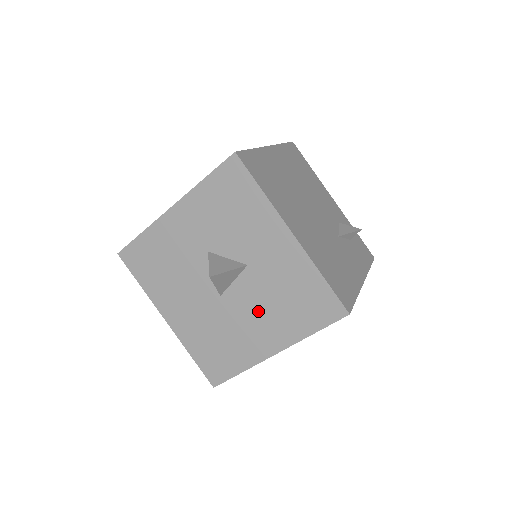
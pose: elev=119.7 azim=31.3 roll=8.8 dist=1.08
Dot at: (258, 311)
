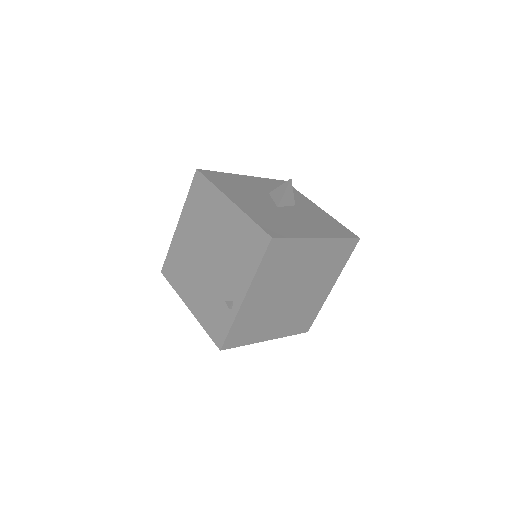
Dot at: (305, 220)
